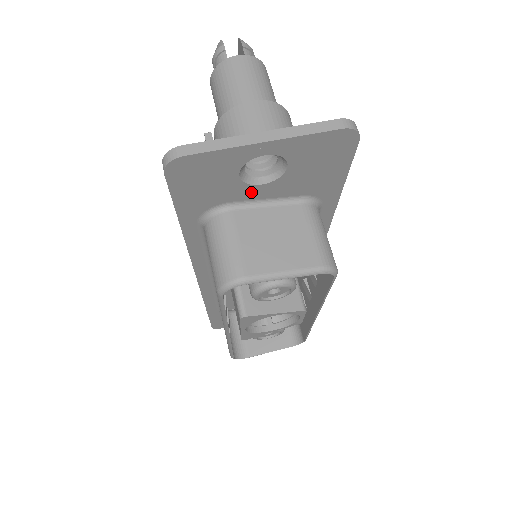
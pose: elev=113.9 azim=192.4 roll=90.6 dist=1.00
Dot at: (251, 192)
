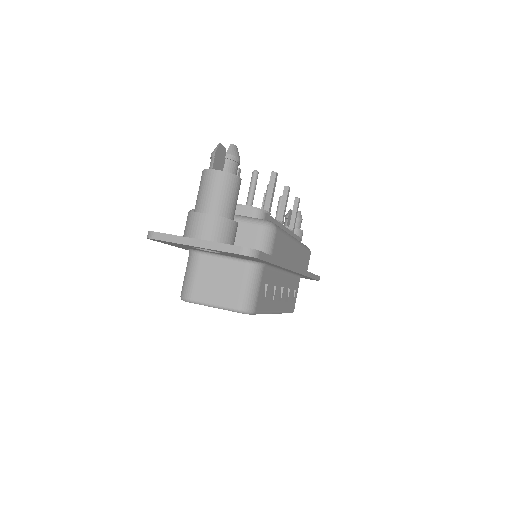
Dot at: occluded
